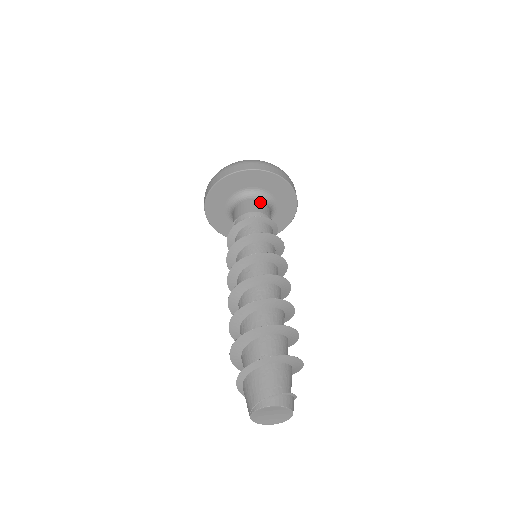
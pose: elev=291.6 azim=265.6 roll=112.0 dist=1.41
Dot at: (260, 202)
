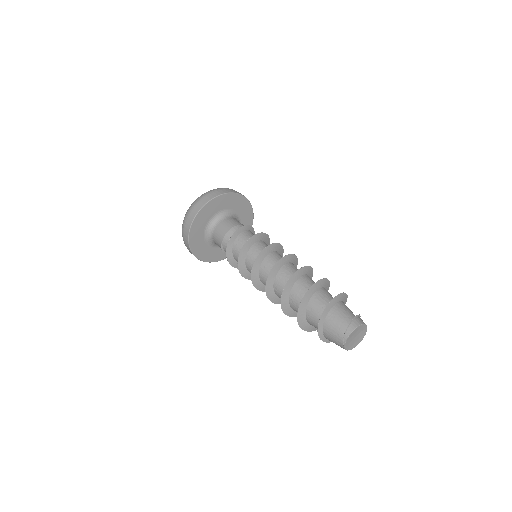
Dot at: (228, 220)
